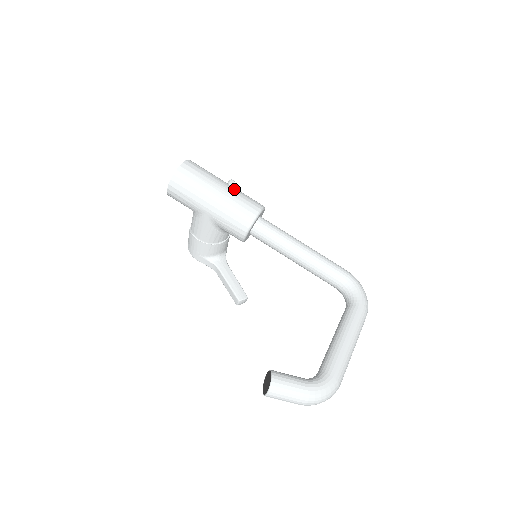
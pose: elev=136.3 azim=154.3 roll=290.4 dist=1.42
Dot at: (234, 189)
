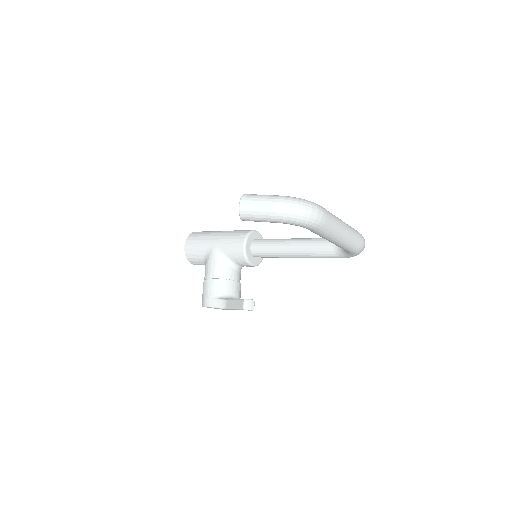
Dot at: occluded
